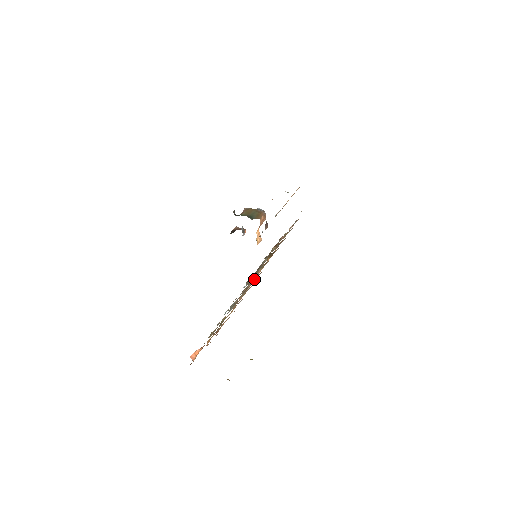
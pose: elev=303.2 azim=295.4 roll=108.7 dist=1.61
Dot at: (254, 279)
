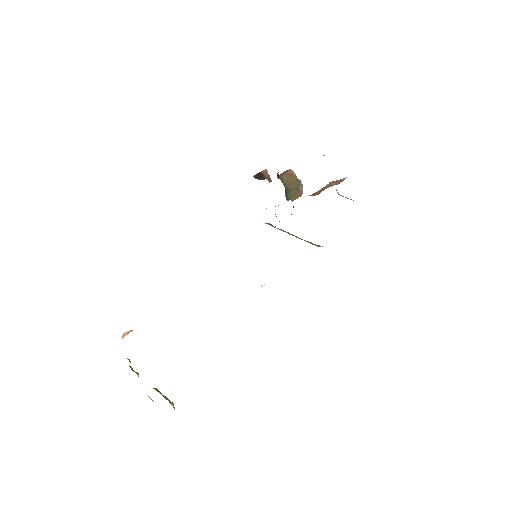
Dot at: occluded
